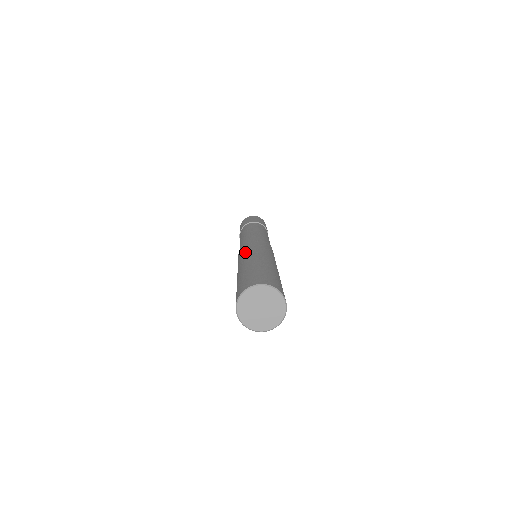
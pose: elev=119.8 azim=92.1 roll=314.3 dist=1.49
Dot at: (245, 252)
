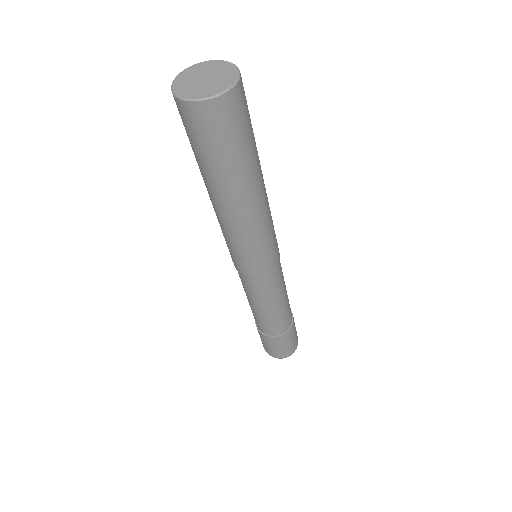
Dot at: occluded
